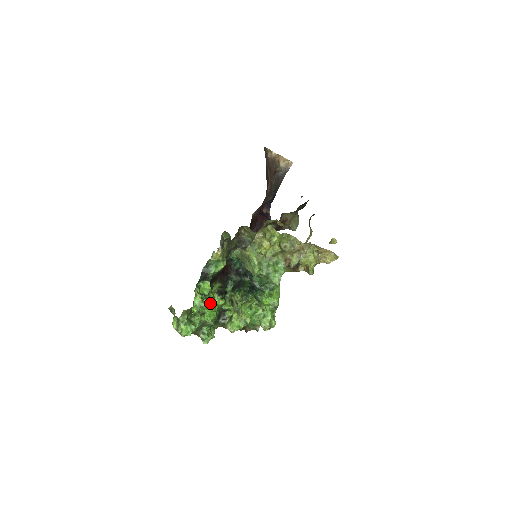
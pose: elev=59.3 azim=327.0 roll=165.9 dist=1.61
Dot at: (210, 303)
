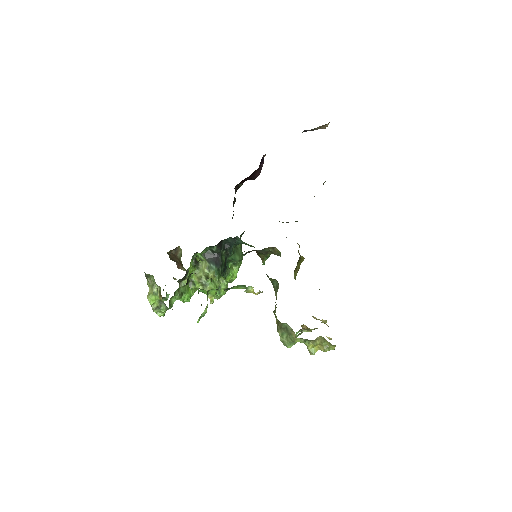
Dot at: occluded
